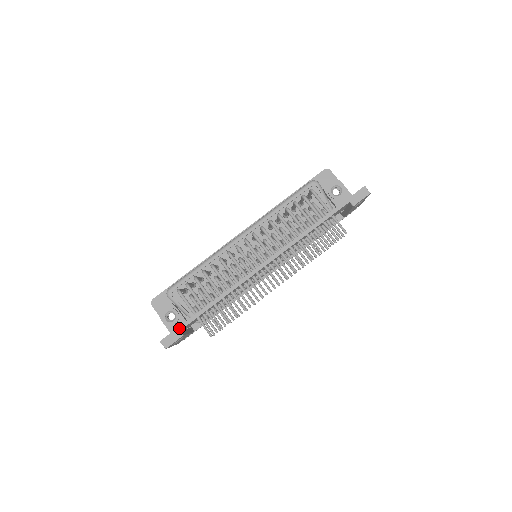
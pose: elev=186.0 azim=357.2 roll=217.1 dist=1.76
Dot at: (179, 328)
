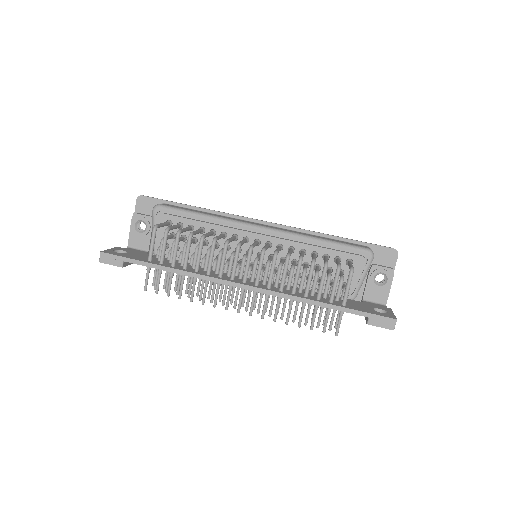
Dot at: (125, 258)
